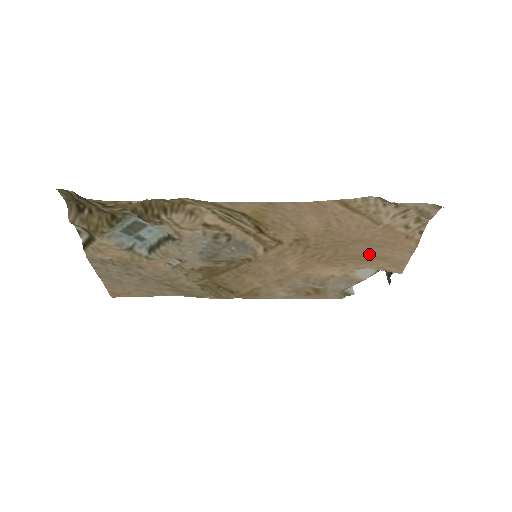
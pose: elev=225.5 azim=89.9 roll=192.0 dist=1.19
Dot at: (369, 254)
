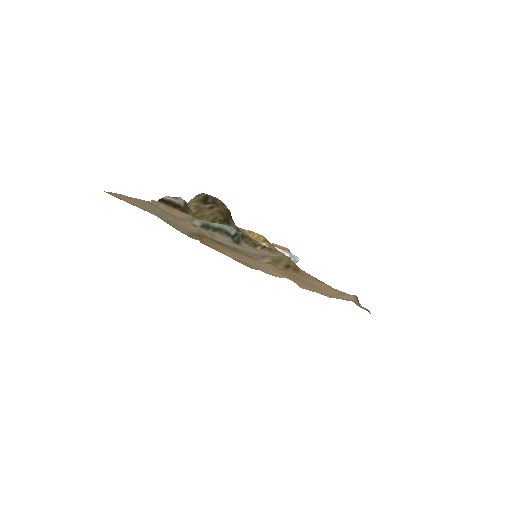
Dot at: (307, 286)
